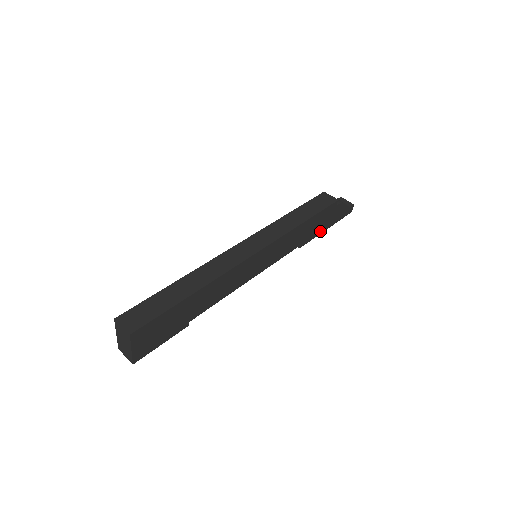
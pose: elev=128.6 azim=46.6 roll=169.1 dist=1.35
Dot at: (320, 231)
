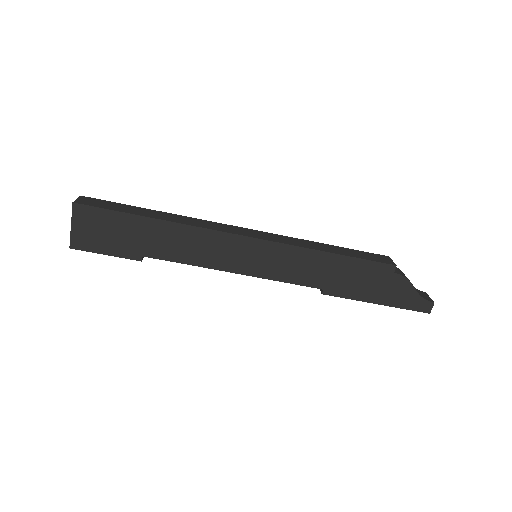
Dot at: (363, 296)
